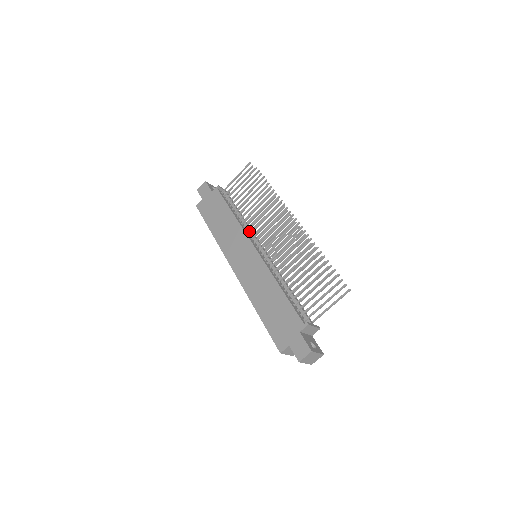
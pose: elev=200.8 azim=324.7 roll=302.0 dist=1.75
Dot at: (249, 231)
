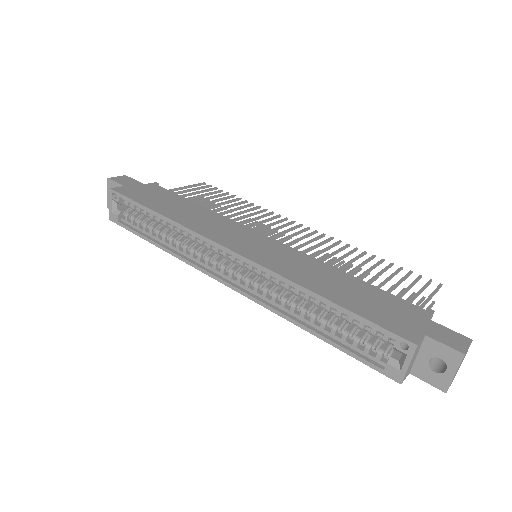
Dot at: occluded
